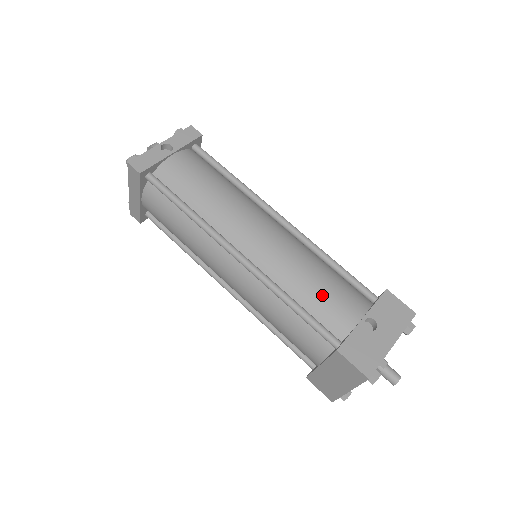
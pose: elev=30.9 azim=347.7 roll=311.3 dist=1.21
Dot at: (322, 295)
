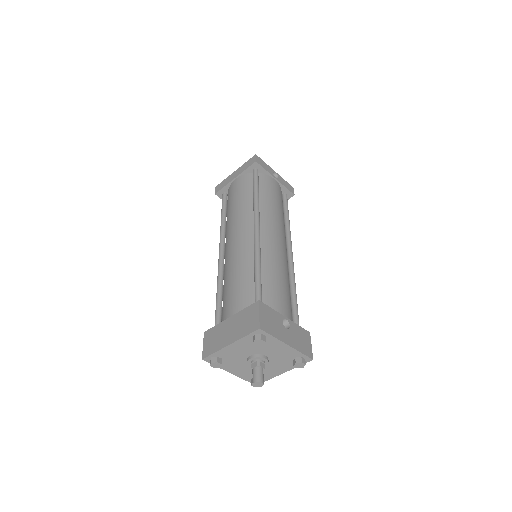
Dot at: (277, 286)
